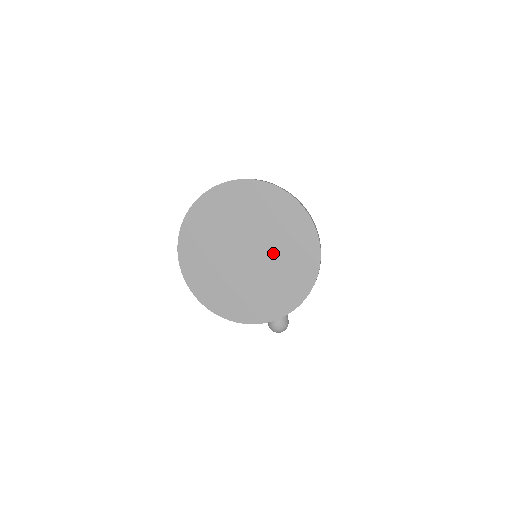
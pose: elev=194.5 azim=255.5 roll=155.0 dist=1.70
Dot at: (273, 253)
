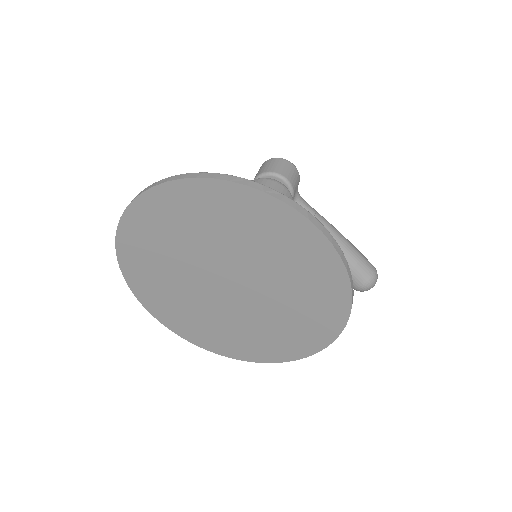
Dot at: (259, 269)
